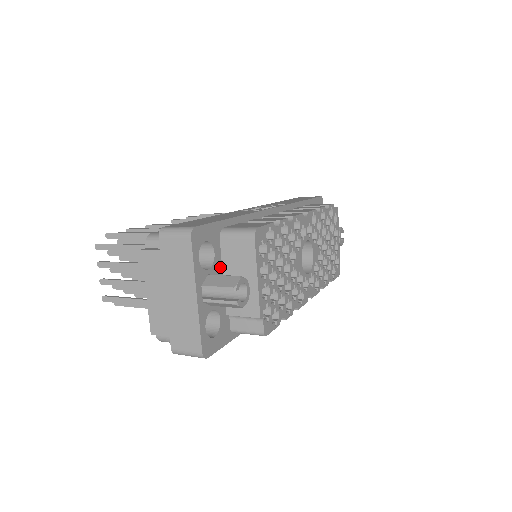
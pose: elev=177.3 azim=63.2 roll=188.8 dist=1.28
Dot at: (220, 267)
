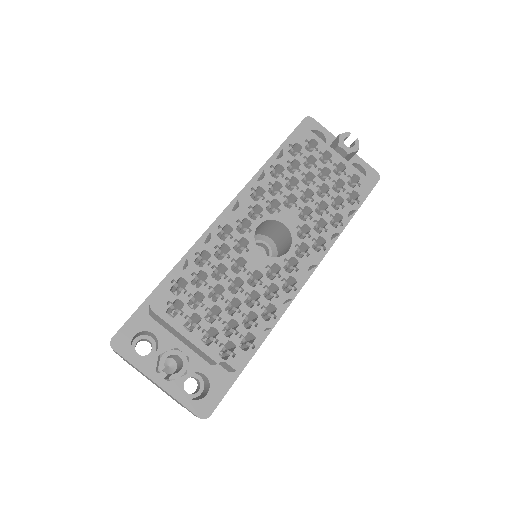
Dot at: (171, 337)
